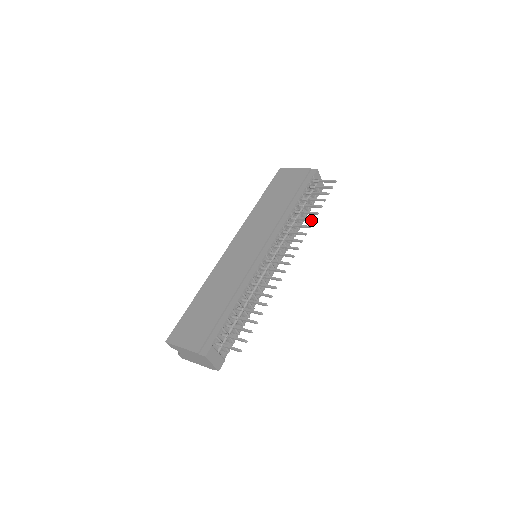
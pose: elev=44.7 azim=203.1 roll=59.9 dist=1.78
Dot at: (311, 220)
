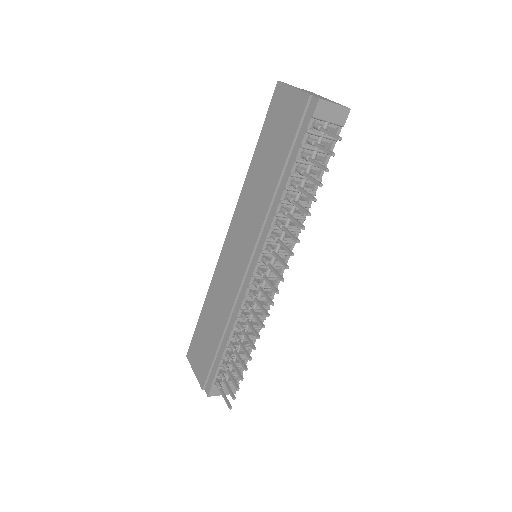
Dot at: (300, 227)
